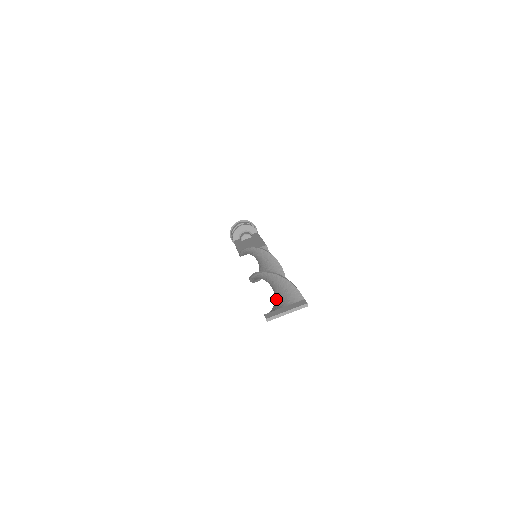
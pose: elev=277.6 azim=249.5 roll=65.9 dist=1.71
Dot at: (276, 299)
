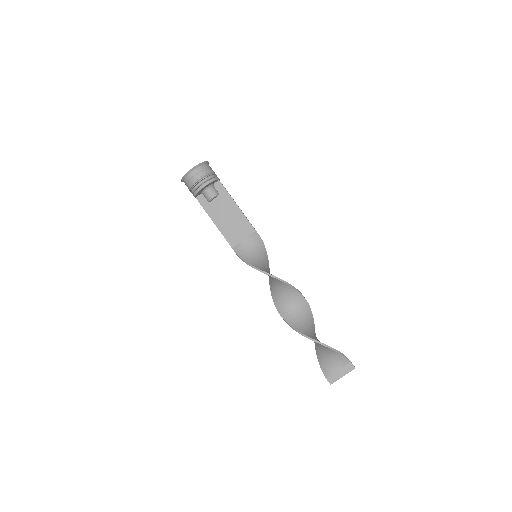
Dot at: (324, 354)
